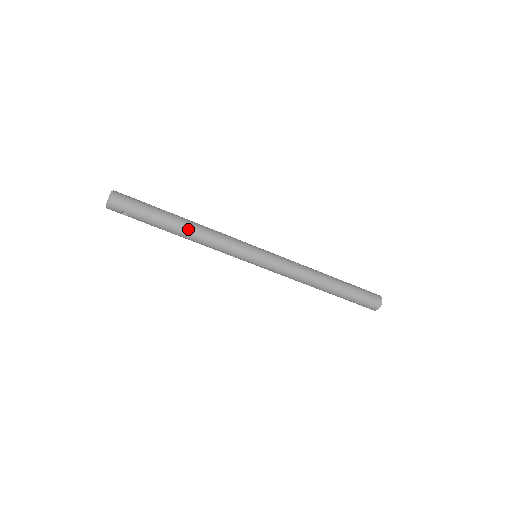
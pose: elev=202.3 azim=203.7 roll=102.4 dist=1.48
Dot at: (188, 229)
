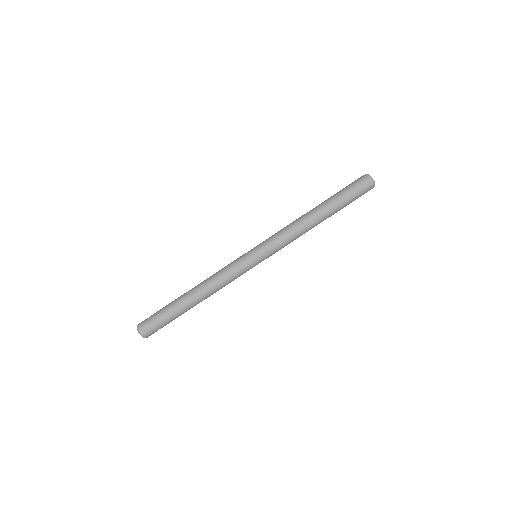
Dot at: (199, 296)
